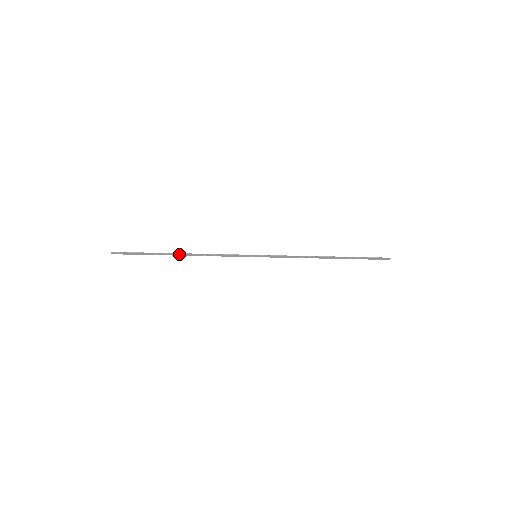
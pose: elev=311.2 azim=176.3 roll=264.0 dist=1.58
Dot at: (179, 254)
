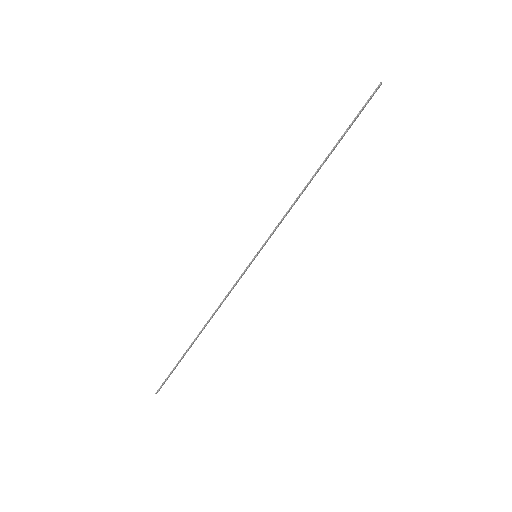
Dot at: (199, 334)
